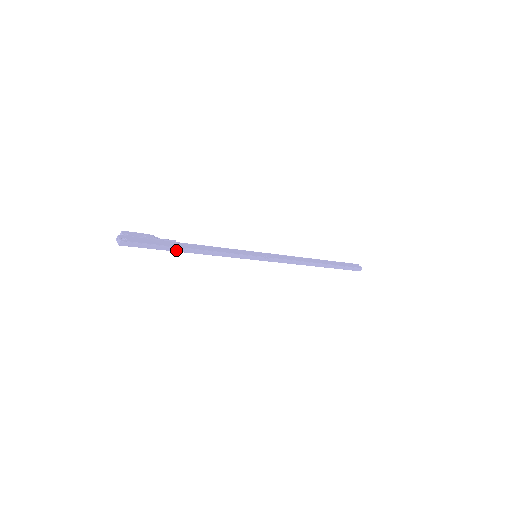
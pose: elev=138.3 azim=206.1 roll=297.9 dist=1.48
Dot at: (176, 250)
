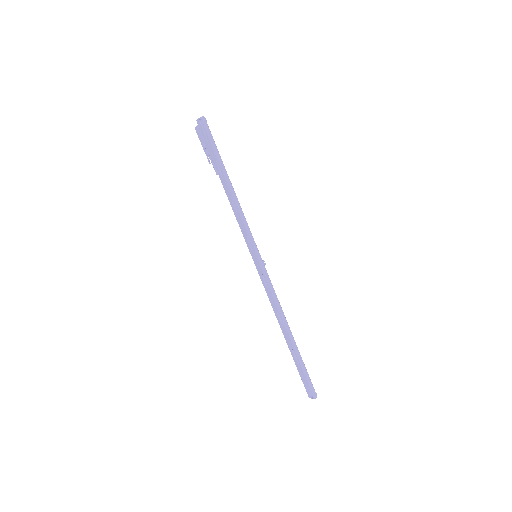
Dot at: (223, 168)
